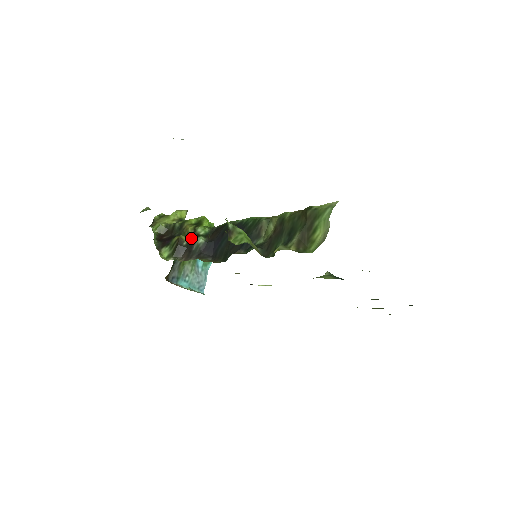
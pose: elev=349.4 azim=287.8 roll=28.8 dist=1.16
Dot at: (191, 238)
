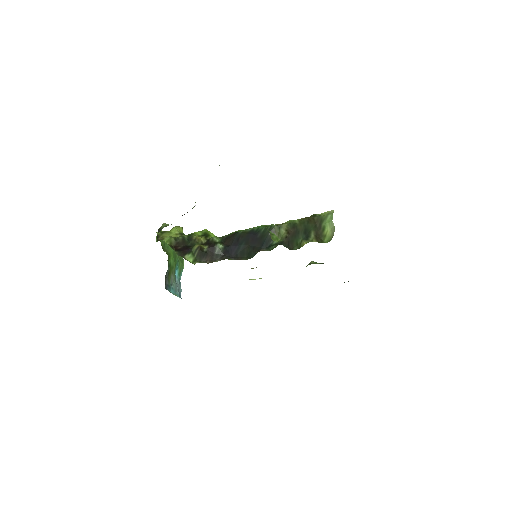
Dot at: (210, 245)
